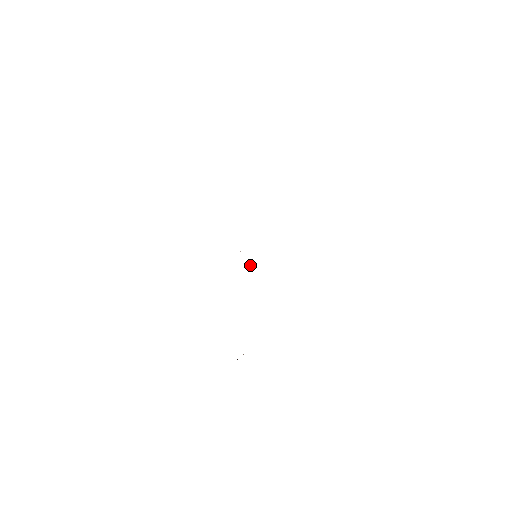
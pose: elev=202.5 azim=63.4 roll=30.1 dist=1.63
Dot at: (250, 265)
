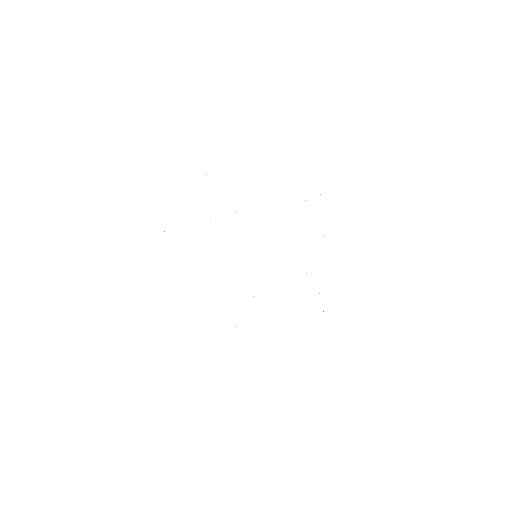
Dot at: occluded
